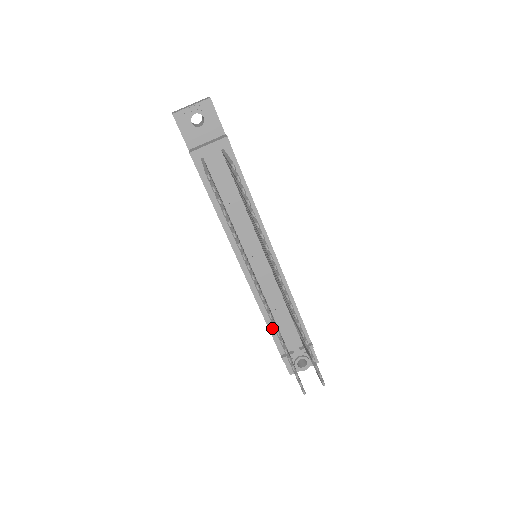
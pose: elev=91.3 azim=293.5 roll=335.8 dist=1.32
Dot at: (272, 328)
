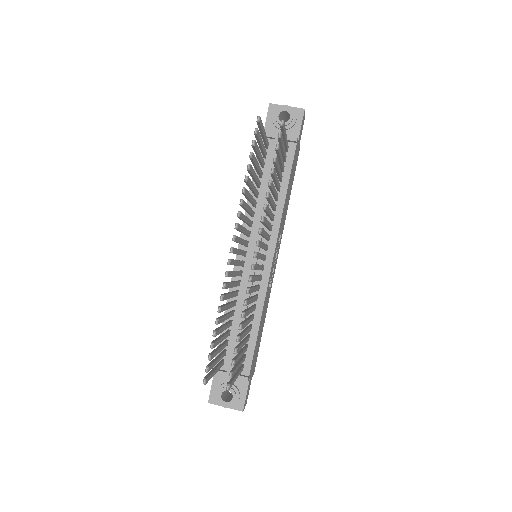
Dot at: (224, 332)
